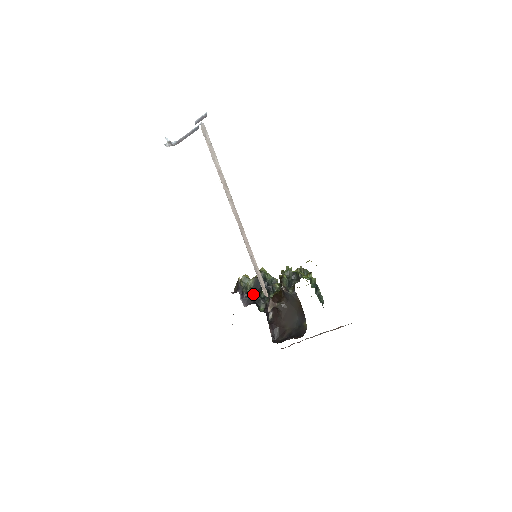
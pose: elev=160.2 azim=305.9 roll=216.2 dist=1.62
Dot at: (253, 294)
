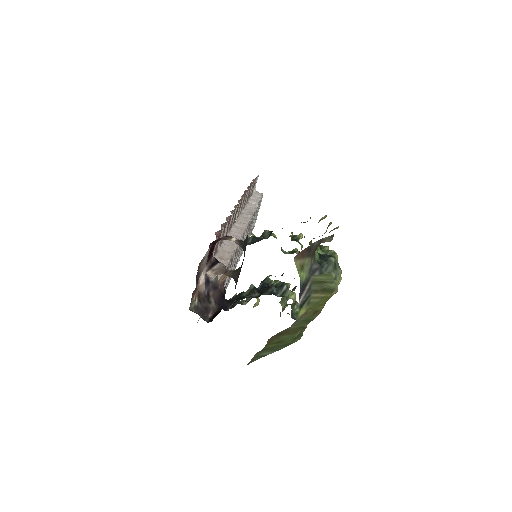
Dot at: occluded
